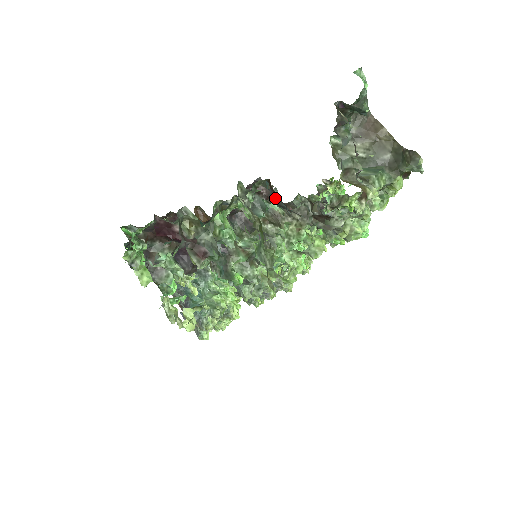
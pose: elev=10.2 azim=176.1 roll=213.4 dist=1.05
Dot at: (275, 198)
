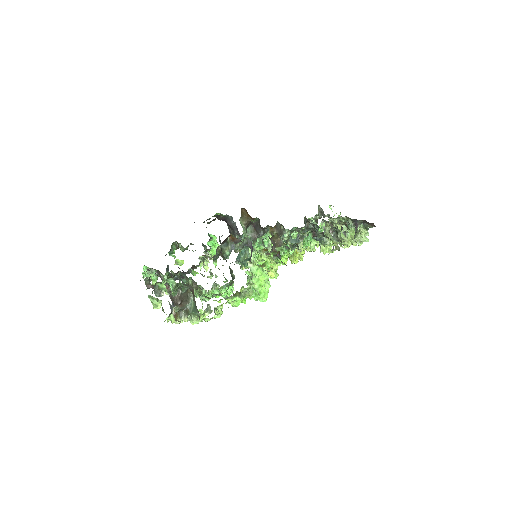
Dot at: occluded
